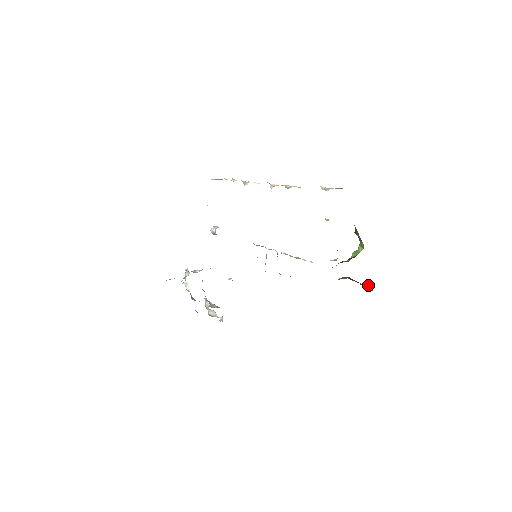
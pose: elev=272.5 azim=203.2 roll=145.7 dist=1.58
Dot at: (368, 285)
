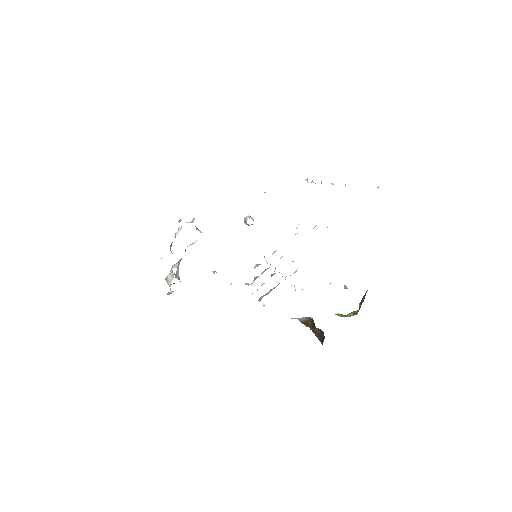
Dot at: occluded
